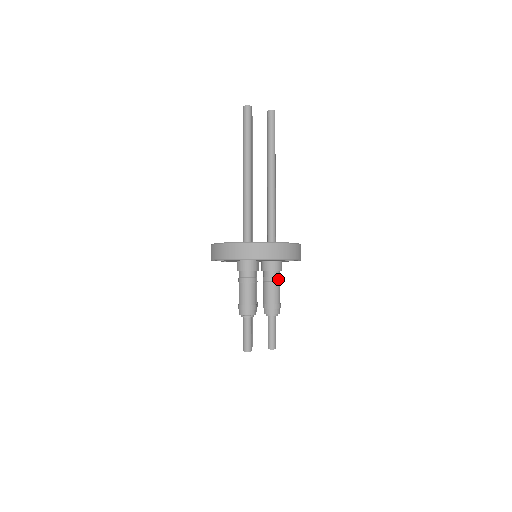
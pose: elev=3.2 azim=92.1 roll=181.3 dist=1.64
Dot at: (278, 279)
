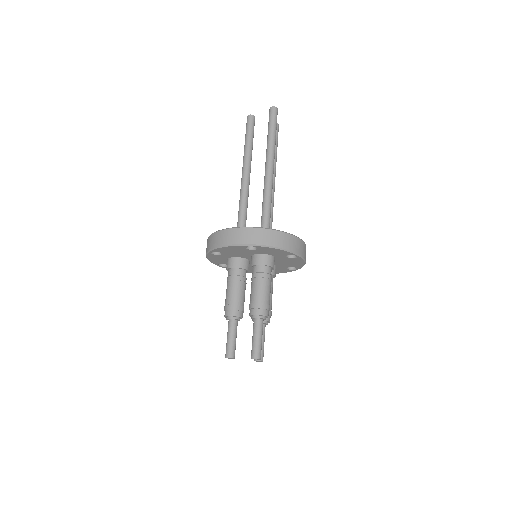
Dot at: occluded
